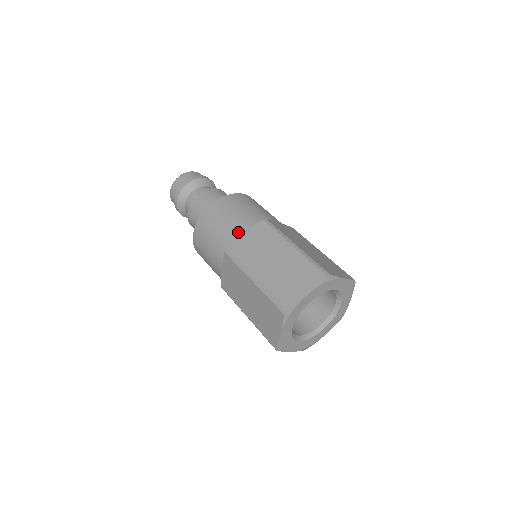
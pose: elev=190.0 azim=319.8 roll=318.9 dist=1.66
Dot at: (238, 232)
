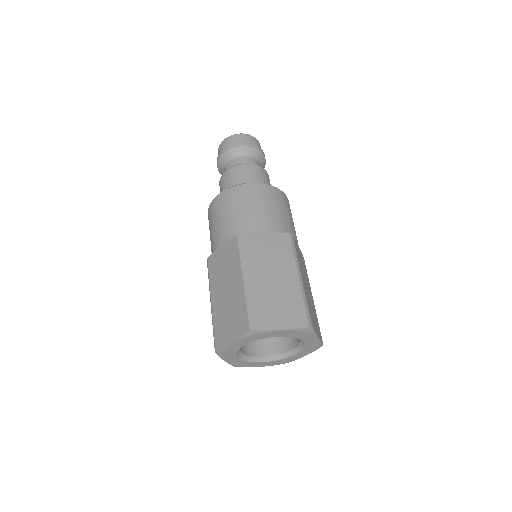
Dot at: (219, 242)
